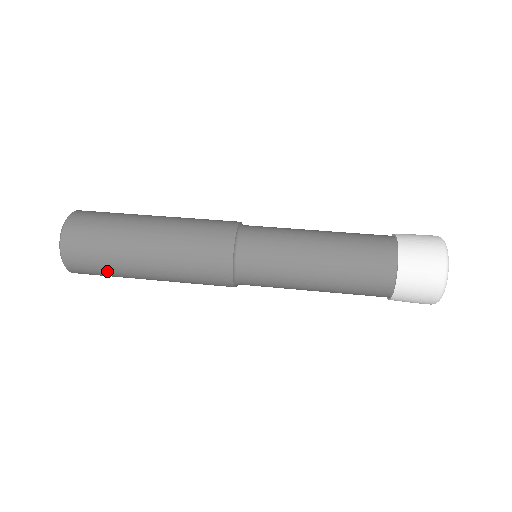
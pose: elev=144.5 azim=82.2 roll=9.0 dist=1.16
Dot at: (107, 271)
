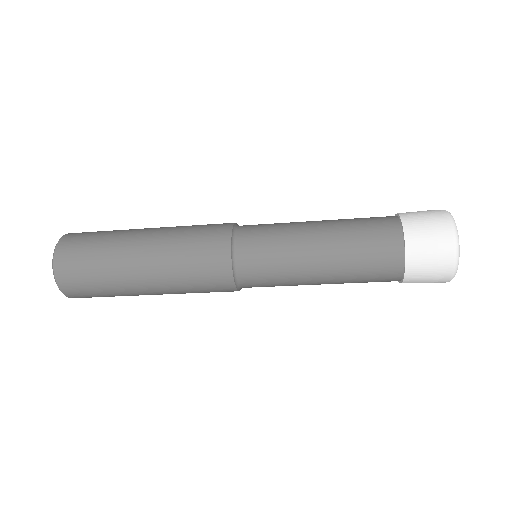
Dot at: (98, 245)
